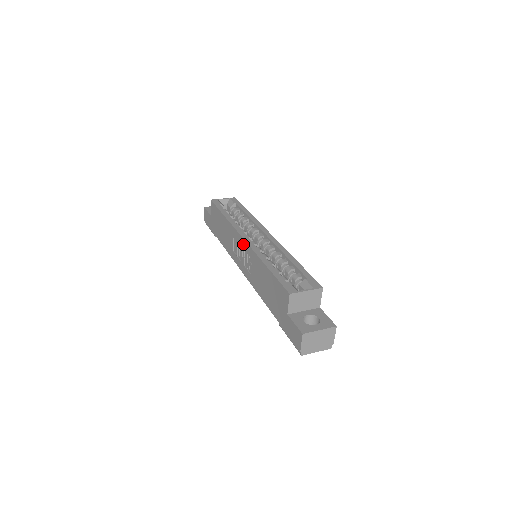
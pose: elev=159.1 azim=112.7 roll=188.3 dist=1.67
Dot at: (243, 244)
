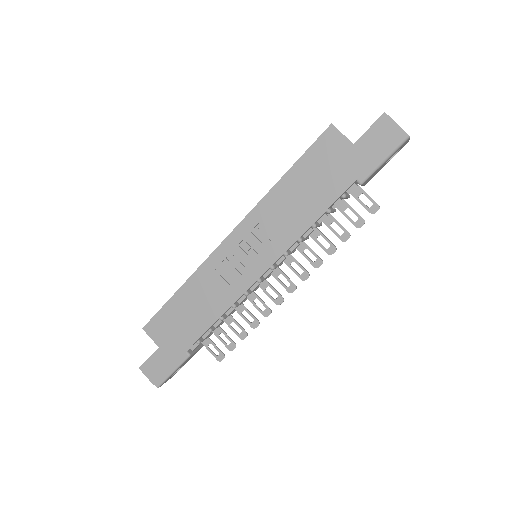
Dot at: (235, 239)
